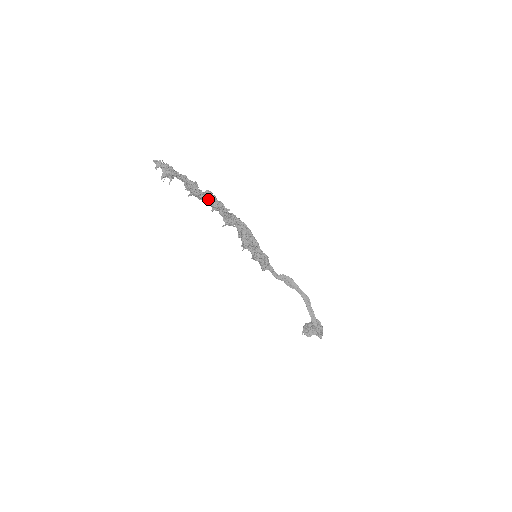
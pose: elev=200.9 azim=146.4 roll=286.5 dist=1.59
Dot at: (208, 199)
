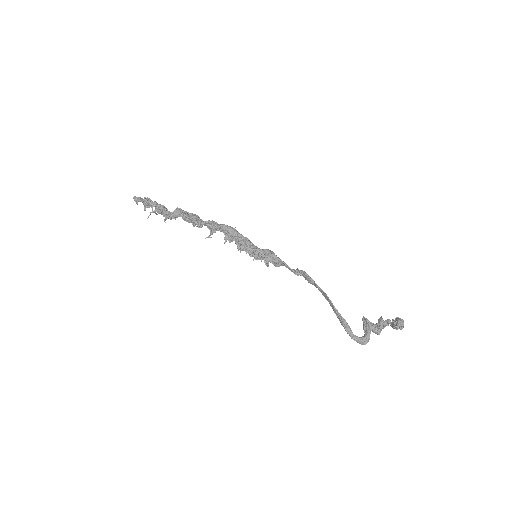
Dot at: (180, 216)
